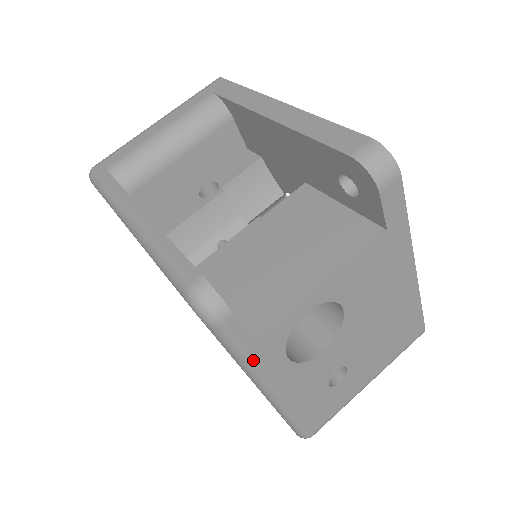
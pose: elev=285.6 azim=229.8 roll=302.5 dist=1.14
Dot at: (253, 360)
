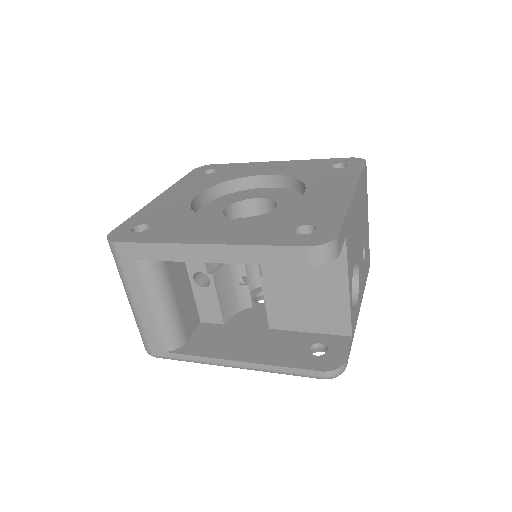
Dot at: occluded
